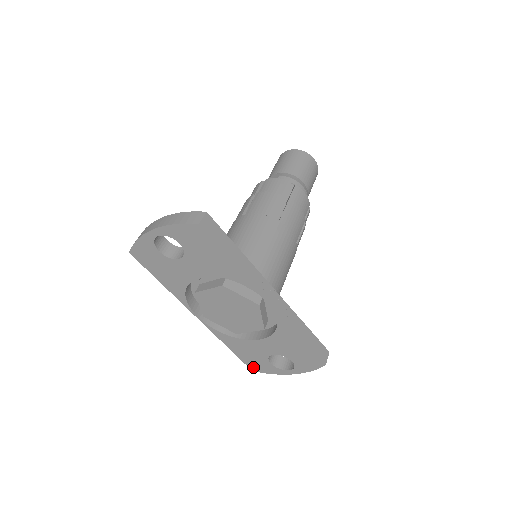
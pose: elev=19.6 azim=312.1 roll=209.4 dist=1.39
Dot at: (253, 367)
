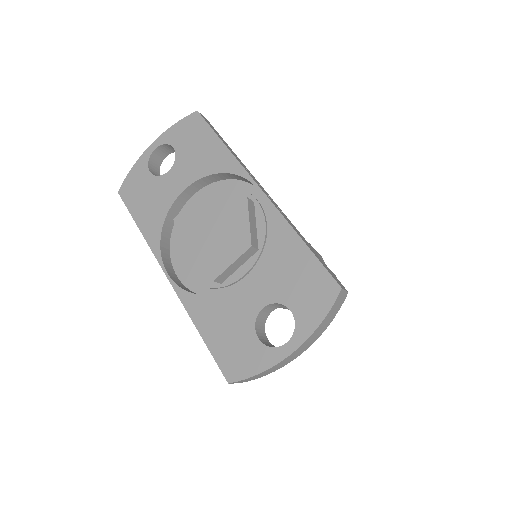
Dot at: (230, 369)
